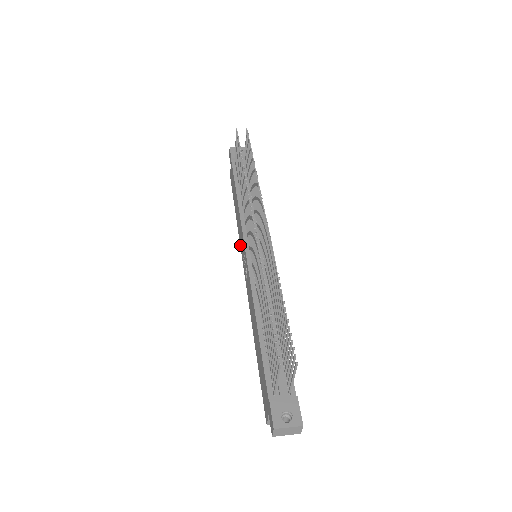
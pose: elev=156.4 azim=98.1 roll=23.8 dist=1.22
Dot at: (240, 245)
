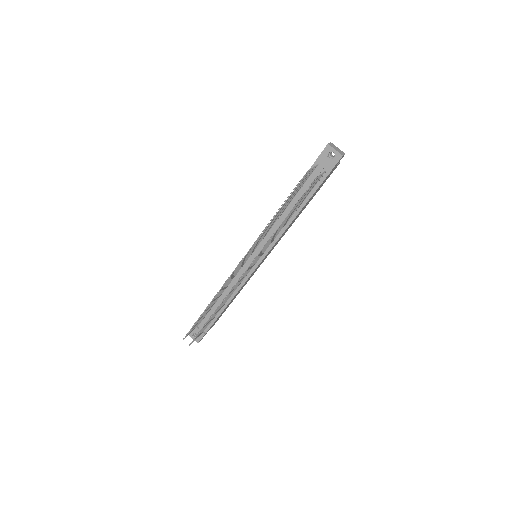
Dot at: occluded
